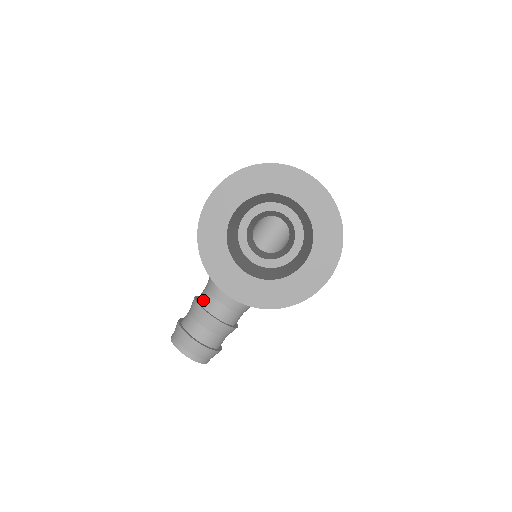
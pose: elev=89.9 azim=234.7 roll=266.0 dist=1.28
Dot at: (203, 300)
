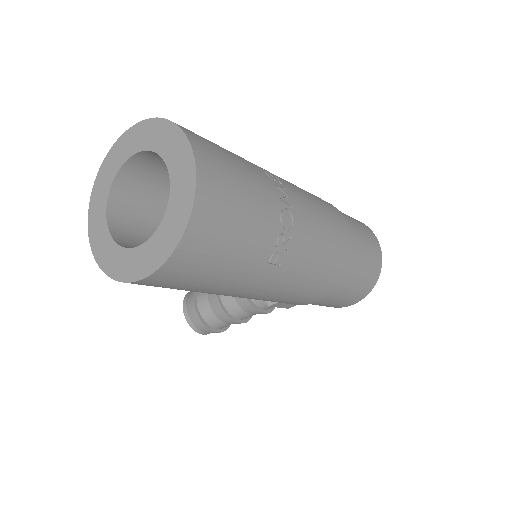
Dot at: occluded
